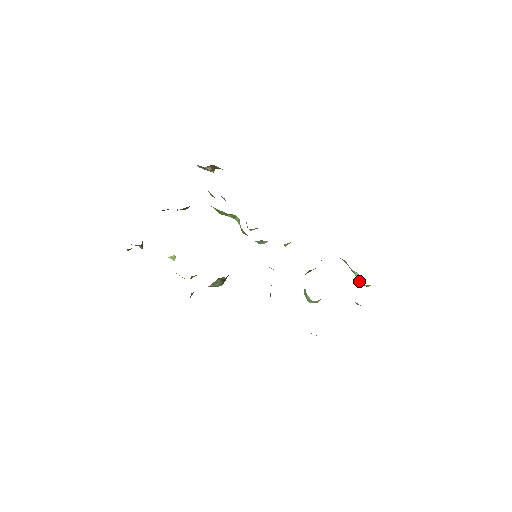
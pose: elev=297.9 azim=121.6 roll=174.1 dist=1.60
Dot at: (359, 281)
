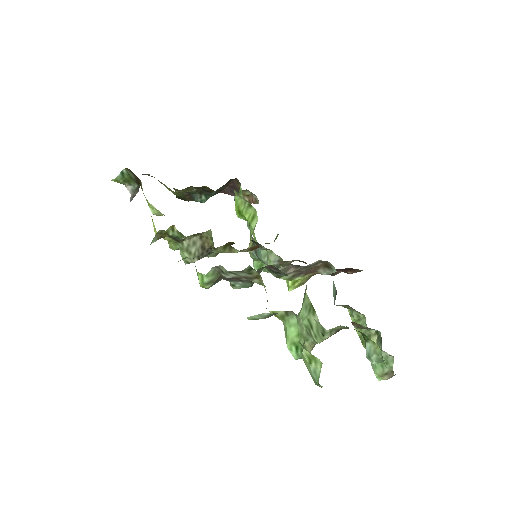
Dot at: occluded
